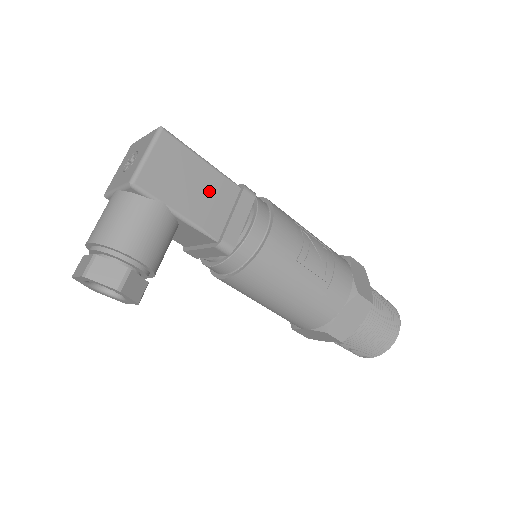
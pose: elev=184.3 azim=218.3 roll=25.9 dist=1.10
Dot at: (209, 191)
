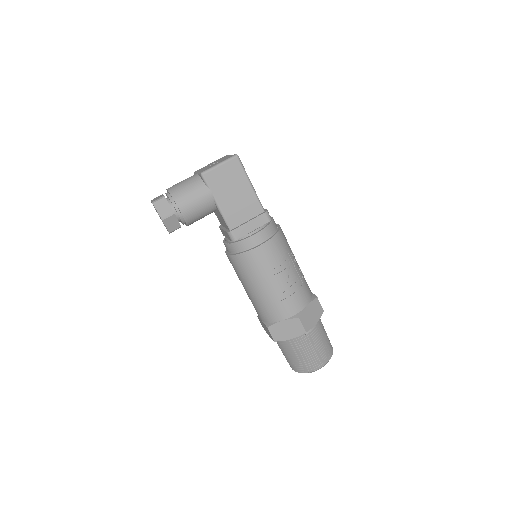
Dot at: (243, 202)
